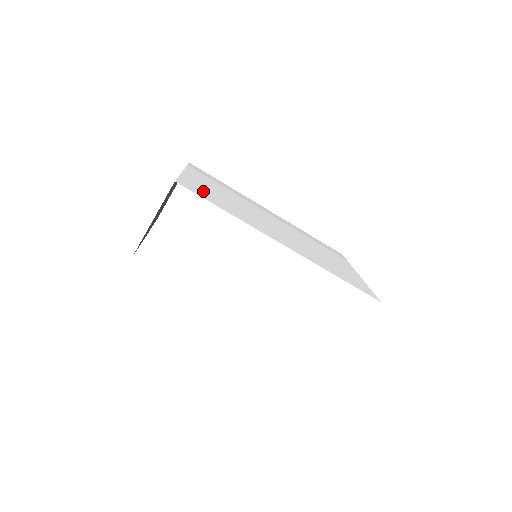
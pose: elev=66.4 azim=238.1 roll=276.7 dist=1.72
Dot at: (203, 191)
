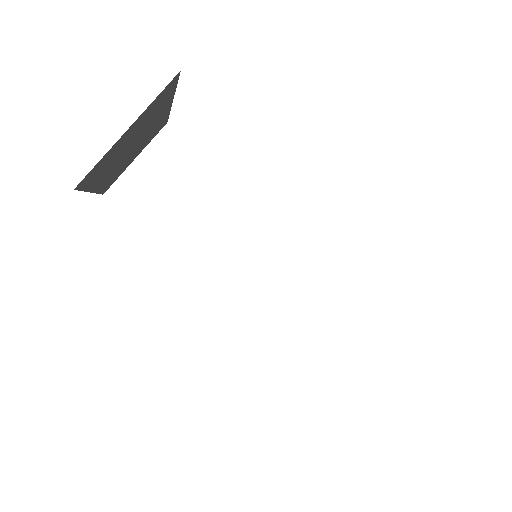
Dot at: occluded
